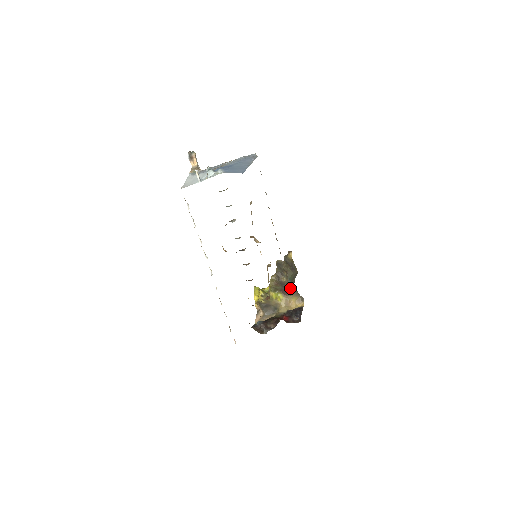
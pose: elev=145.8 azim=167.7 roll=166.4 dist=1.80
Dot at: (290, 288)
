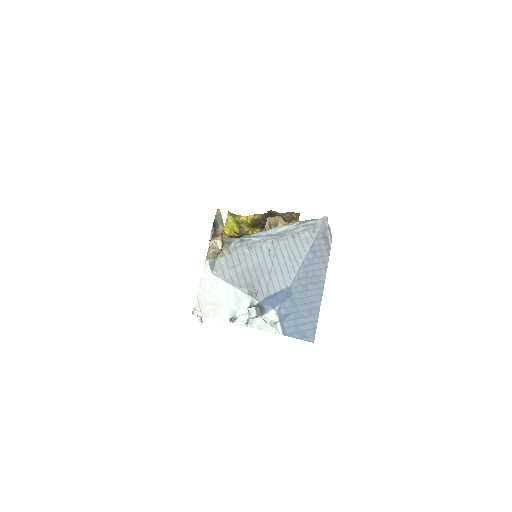
Dot at: occluded
